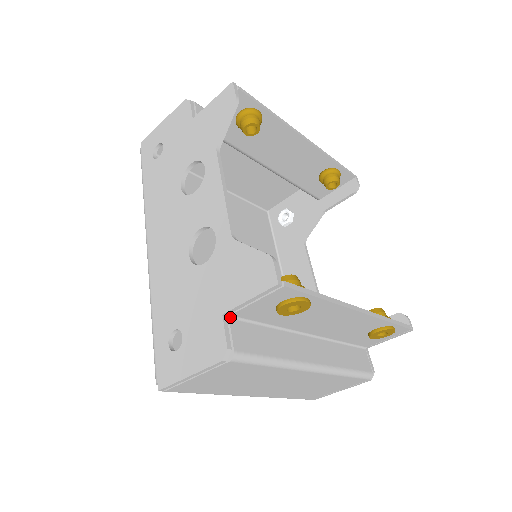
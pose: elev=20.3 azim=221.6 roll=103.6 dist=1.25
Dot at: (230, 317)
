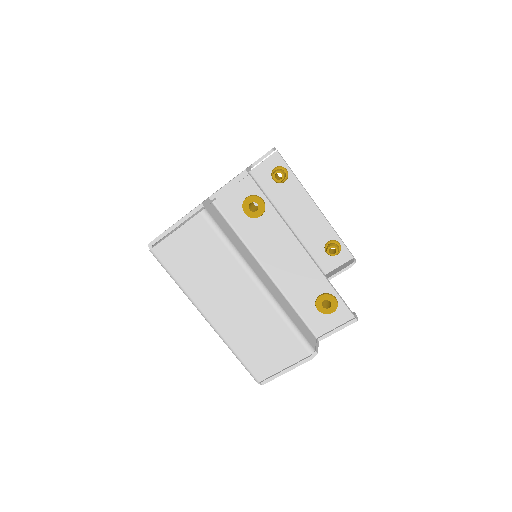
Dot at: (213, 203)
